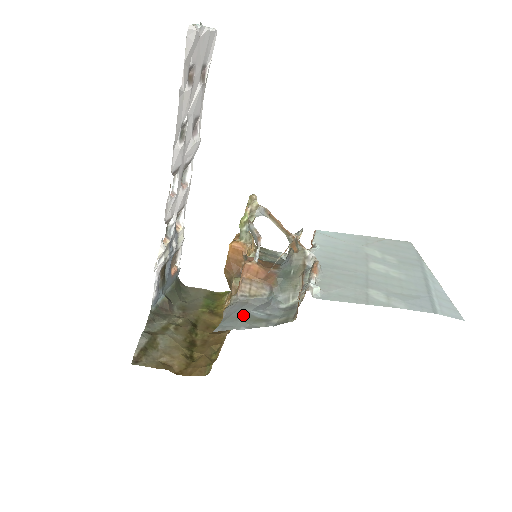
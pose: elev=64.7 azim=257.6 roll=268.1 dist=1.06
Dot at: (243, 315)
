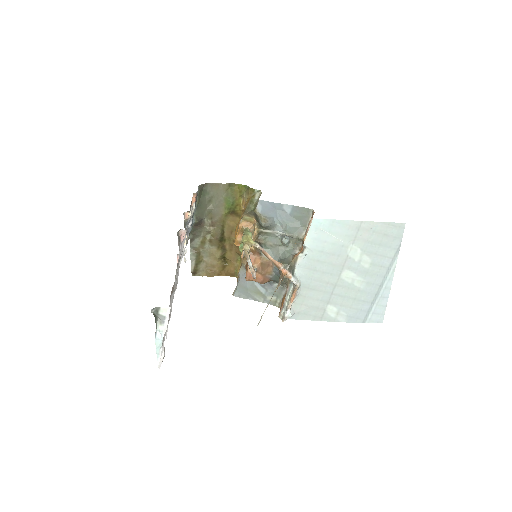
Dot at: (250, 287)
